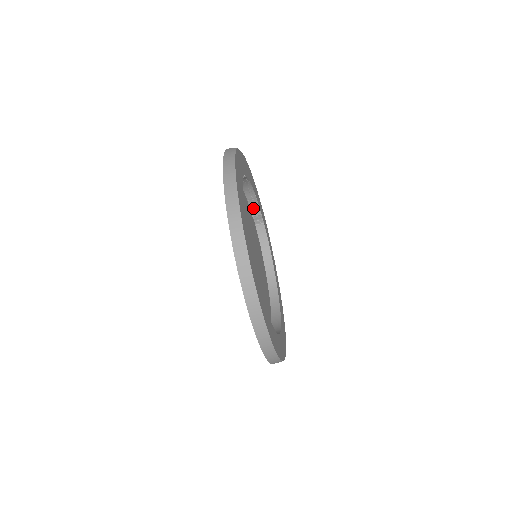
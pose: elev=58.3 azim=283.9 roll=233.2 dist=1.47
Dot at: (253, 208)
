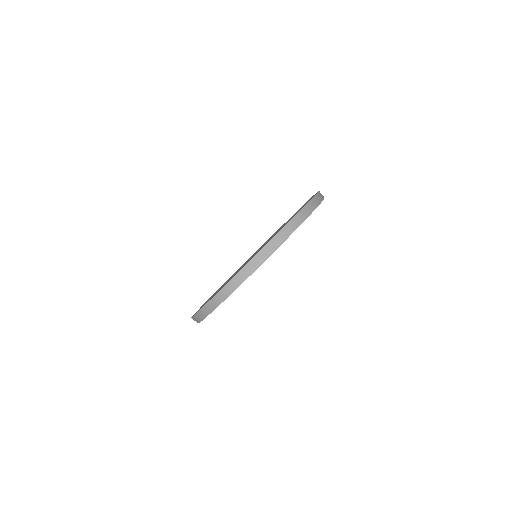
Dot at: occluded
